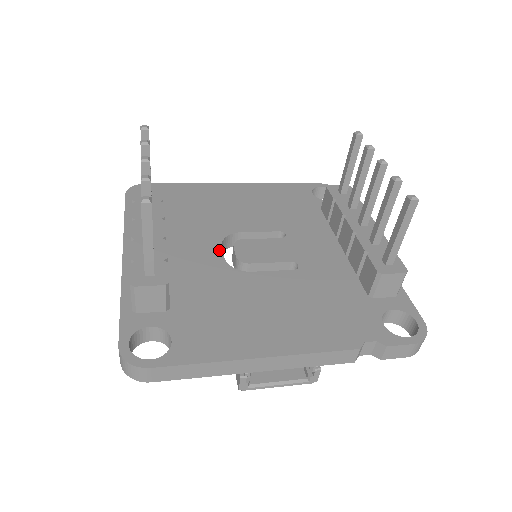
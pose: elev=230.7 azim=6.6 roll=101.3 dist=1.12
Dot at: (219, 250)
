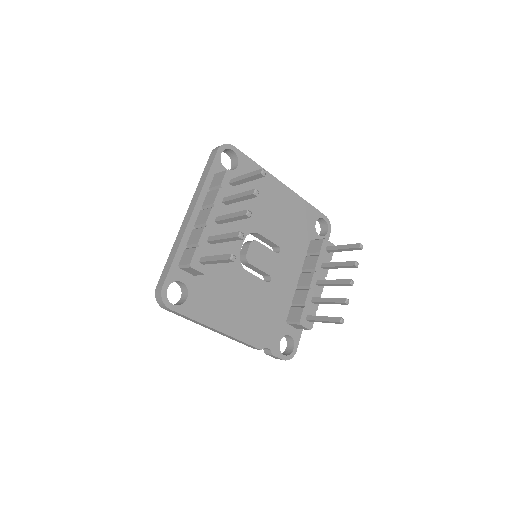
Dot at: (241, 243)
